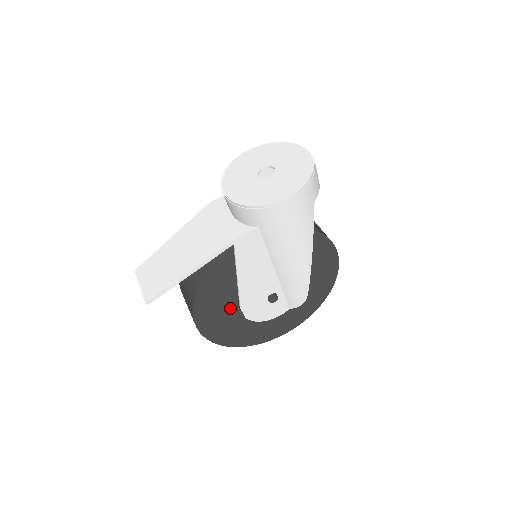
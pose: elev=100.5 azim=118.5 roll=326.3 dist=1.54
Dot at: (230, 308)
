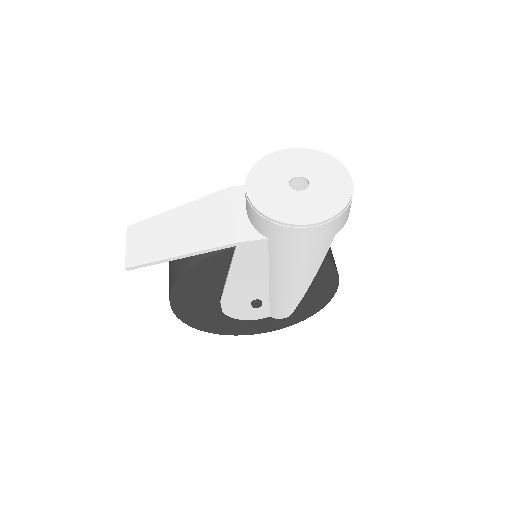
Dot at: (210, 298)
